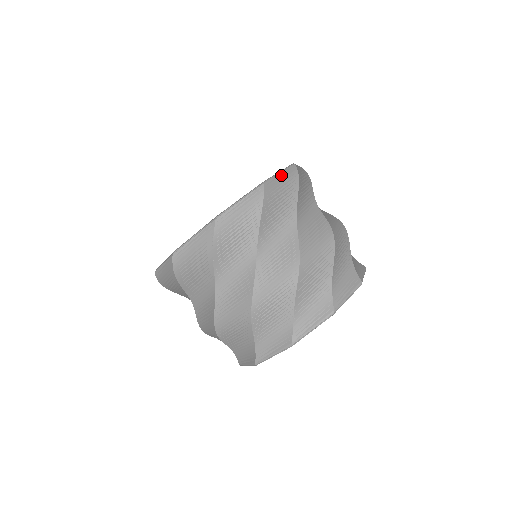
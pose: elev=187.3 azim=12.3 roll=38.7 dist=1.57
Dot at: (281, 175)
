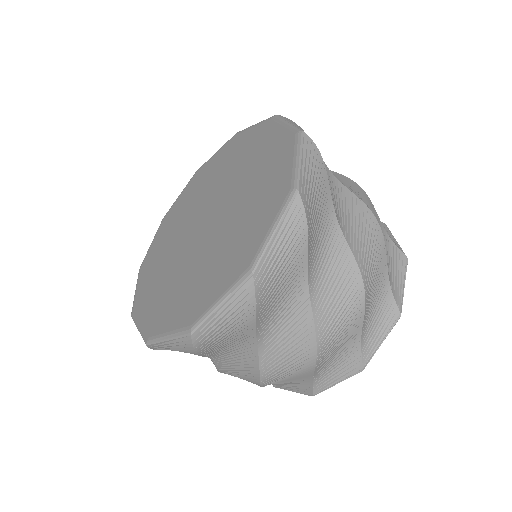
Dot at: (293, 124)
